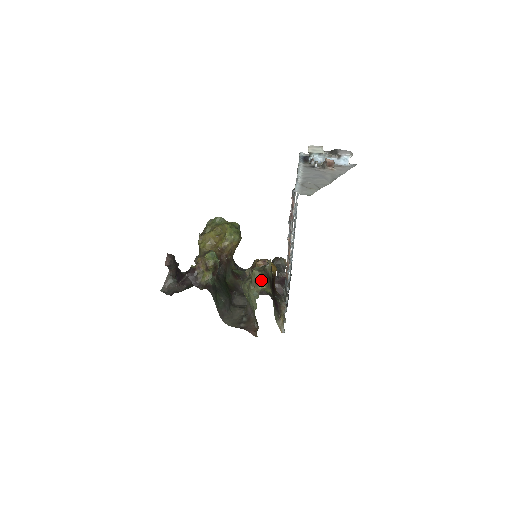
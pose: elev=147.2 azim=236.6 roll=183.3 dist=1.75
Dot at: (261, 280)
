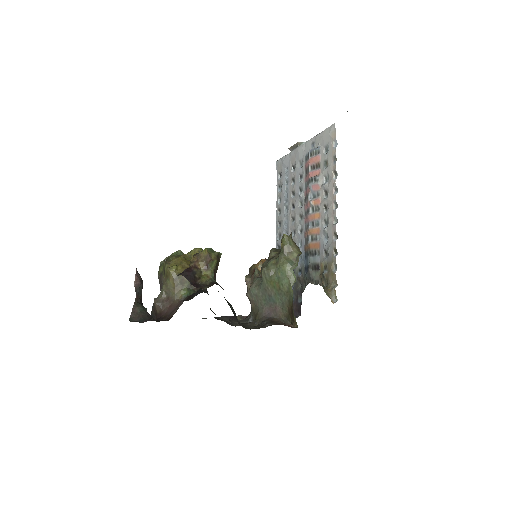
Dot at: (295, 246)
